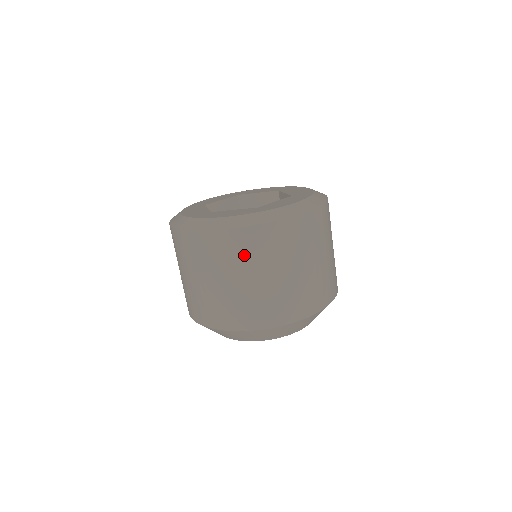
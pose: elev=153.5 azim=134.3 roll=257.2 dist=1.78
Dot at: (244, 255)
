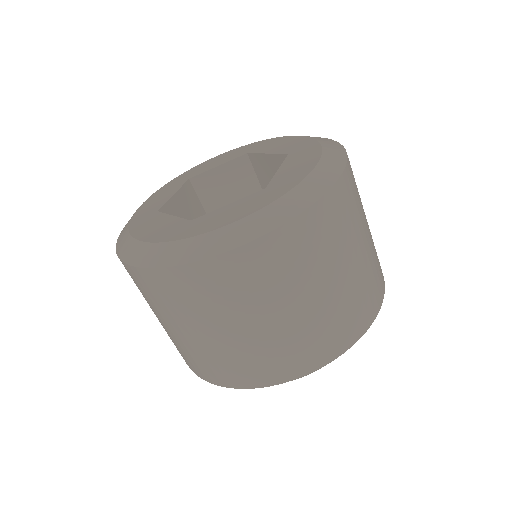
Dot at: (288, 270)
